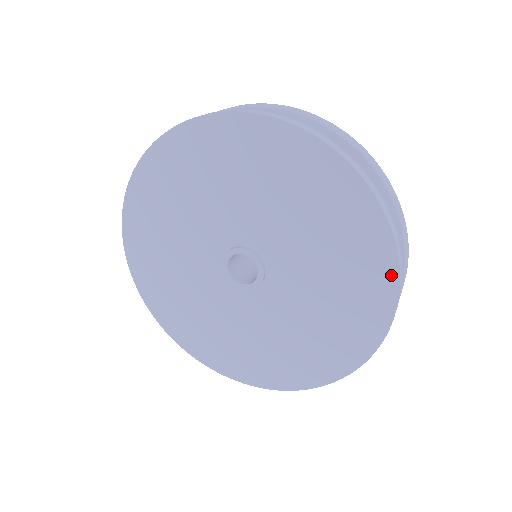
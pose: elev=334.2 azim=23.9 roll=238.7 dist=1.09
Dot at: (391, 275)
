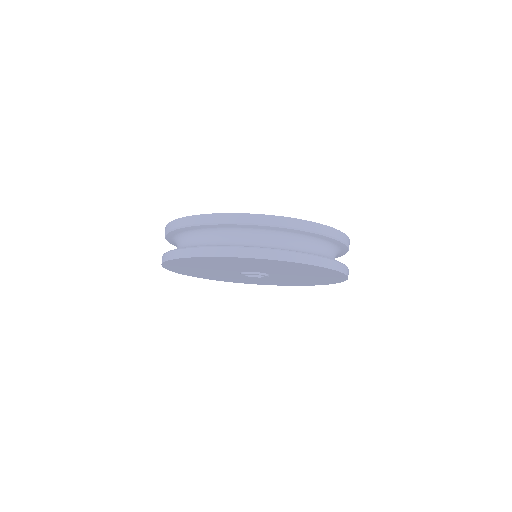
Dot at: (301, 264)
